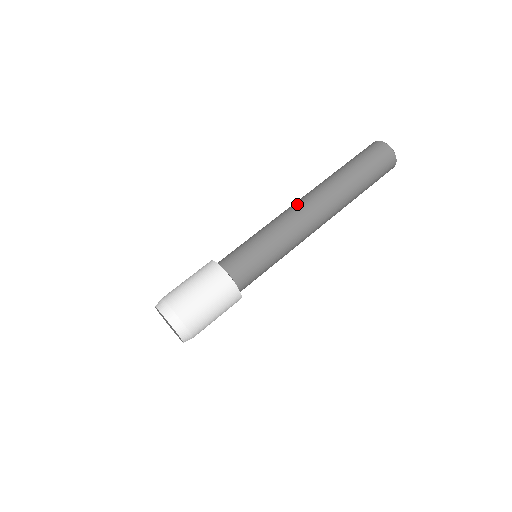
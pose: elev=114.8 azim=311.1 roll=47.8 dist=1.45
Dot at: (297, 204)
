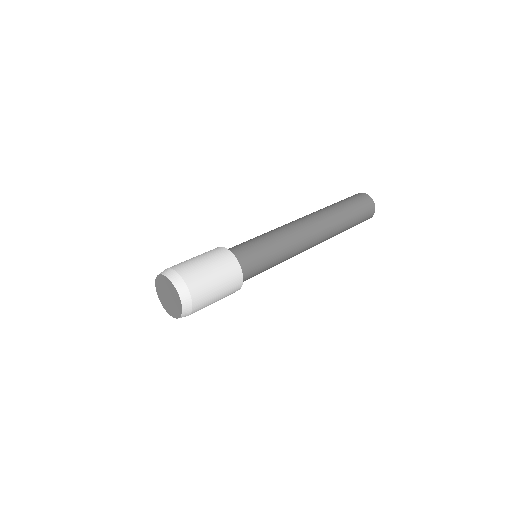
Dot at: occluded
